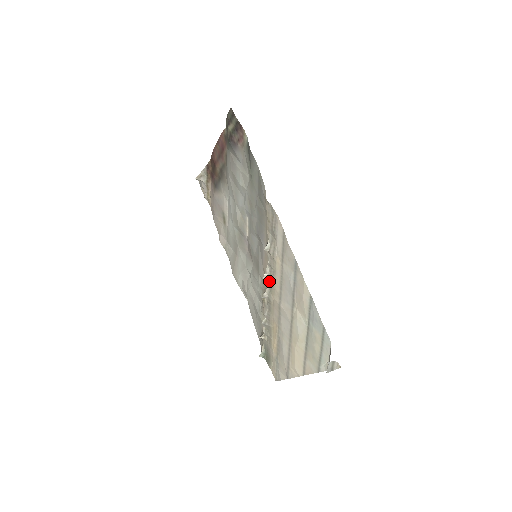
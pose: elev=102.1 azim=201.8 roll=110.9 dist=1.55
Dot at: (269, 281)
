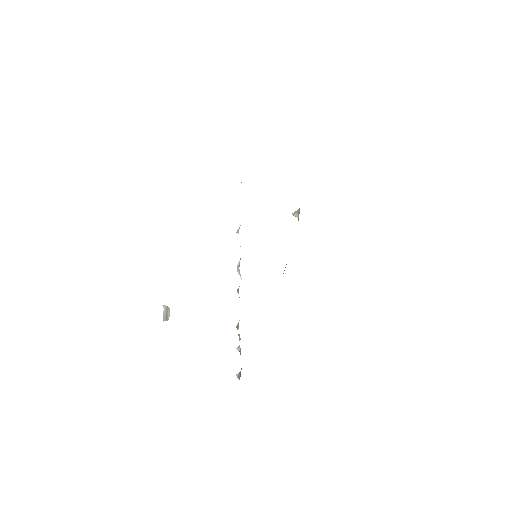
Dot at: occluded
